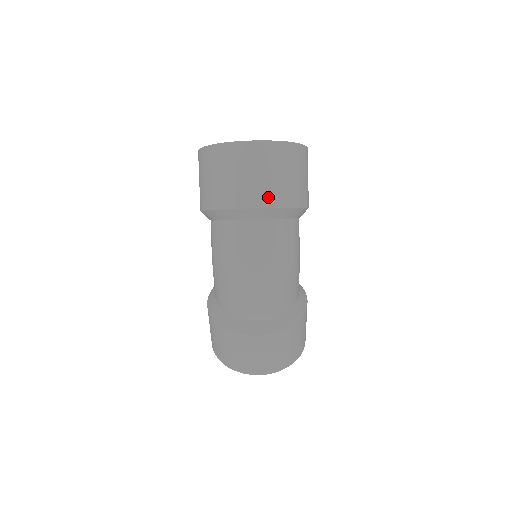
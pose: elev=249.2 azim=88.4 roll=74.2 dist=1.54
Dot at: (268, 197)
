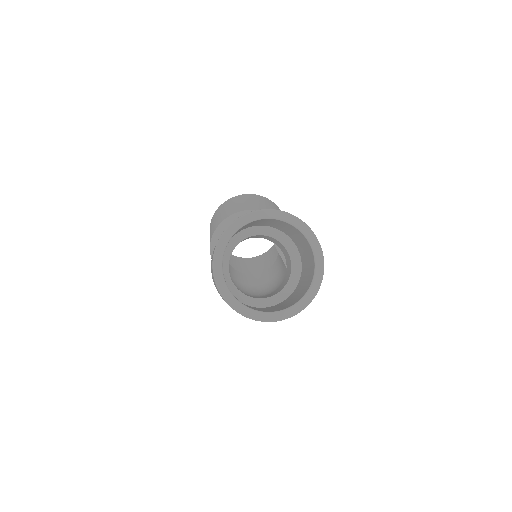
Dot at: occluded
